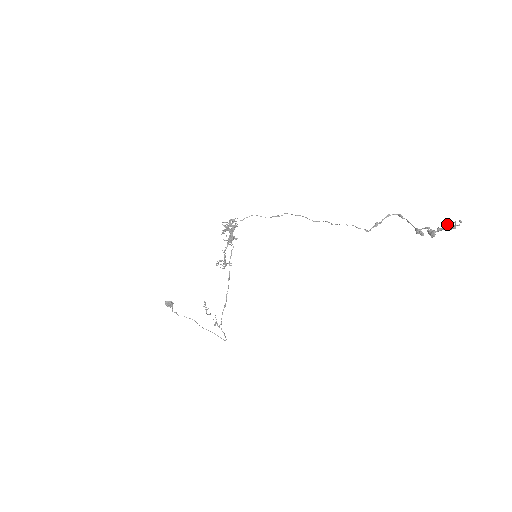
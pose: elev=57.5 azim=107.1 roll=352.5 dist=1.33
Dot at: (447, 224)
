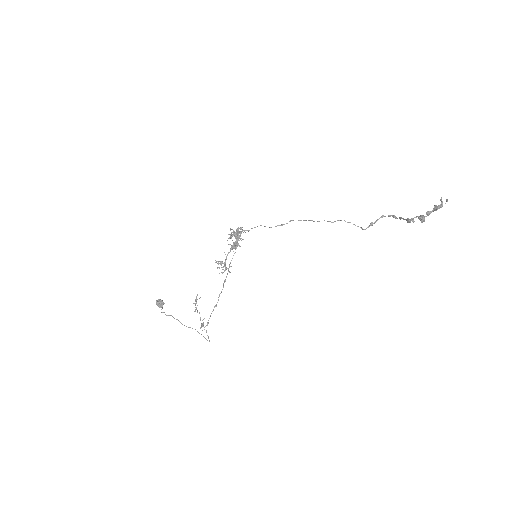
Dot at: (435, 205)
